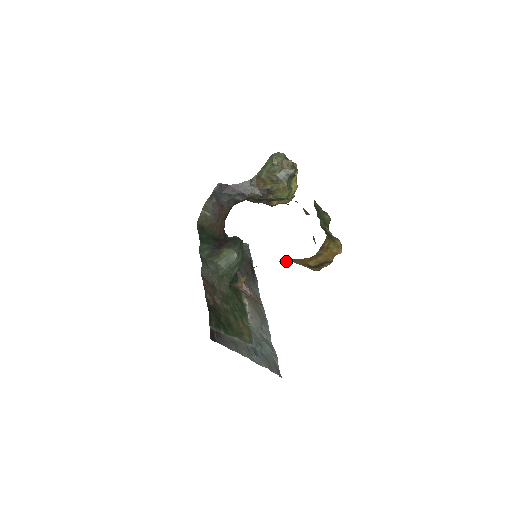
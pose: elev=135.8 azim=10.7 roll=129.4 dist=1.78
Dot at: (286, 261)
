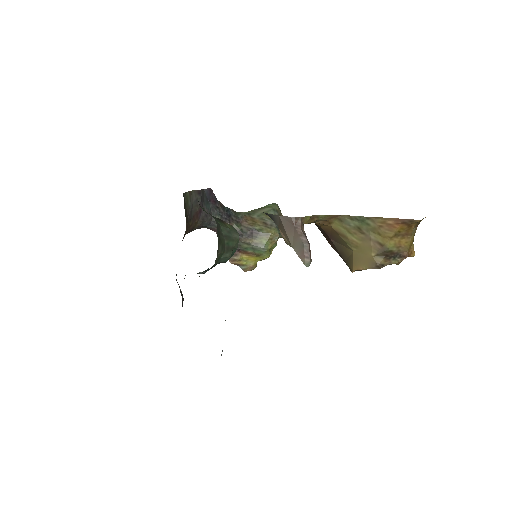
Dot at: (361, 229)
